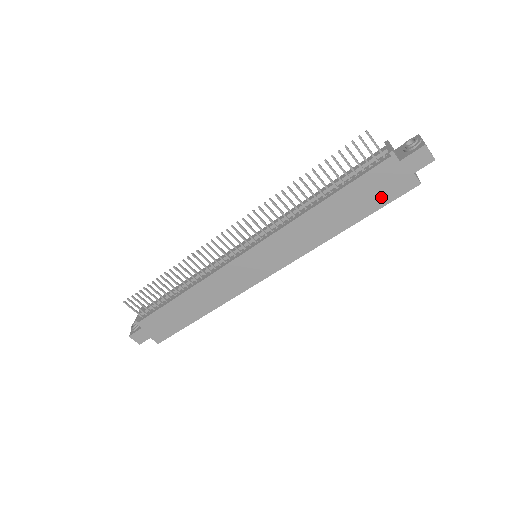
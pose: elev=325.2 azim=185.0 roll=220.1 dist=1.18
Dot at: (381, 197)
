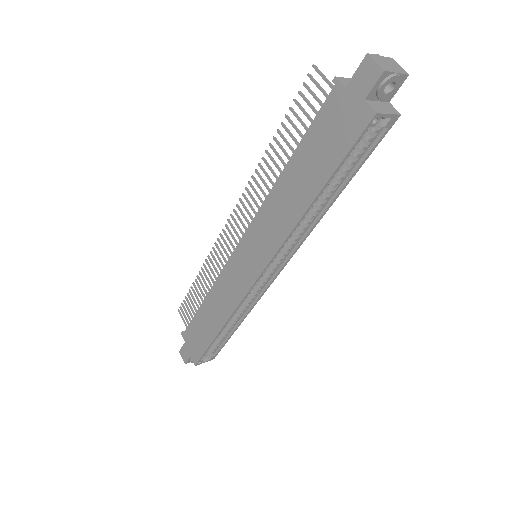
Dot at: (337, 146)
